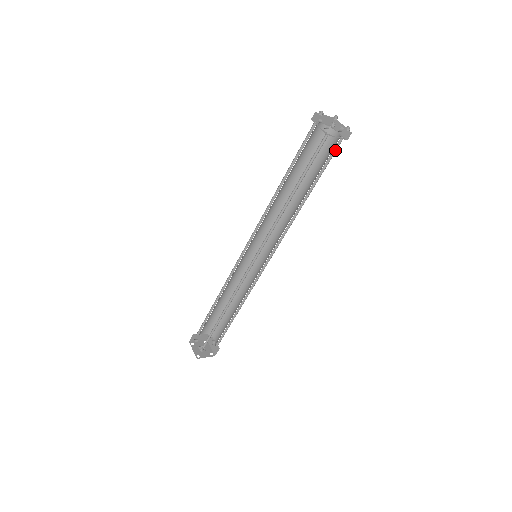
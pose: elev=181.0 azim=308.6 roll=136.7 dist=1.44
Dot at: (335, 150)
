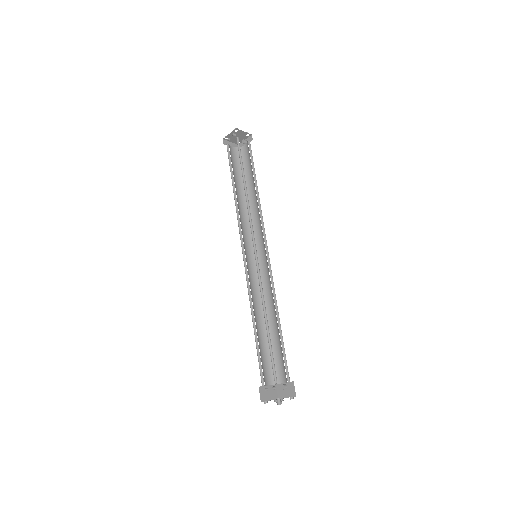
Dot at: (250, 150)
